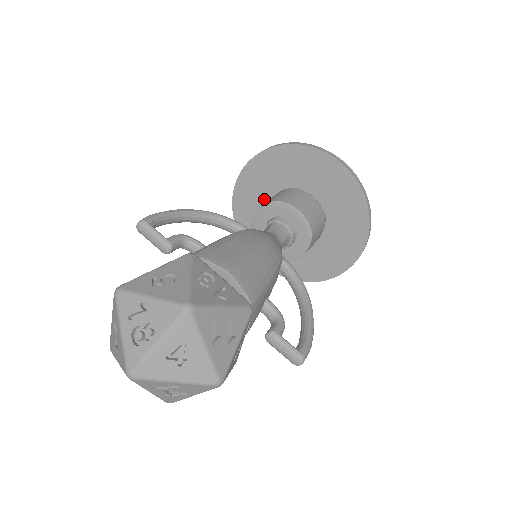
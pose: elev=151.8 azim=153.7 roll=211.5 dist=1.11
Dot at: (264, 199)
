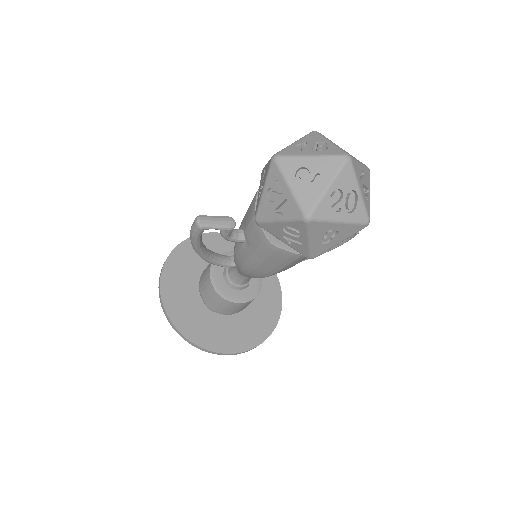
Dot at: (193, 297)
